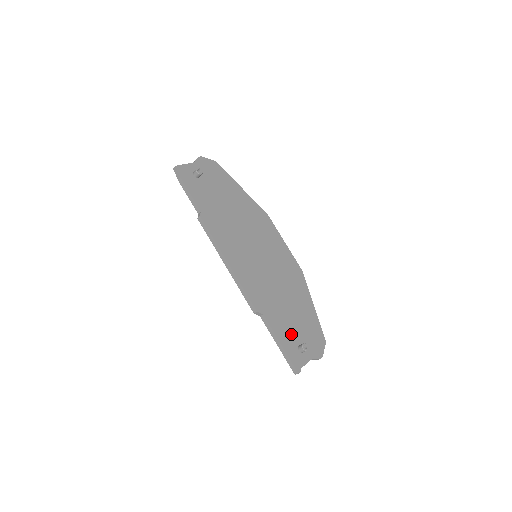
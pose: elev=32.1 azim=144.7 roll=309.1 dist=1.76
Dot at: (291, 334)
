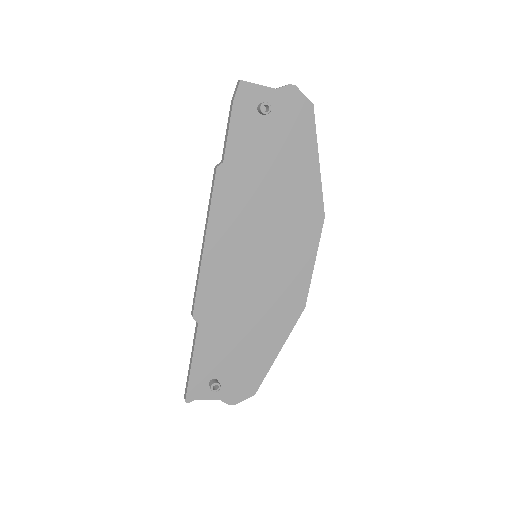
Dot at: (216, 362)
